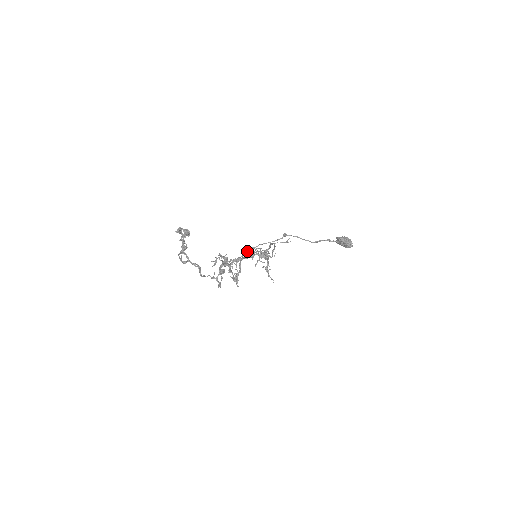
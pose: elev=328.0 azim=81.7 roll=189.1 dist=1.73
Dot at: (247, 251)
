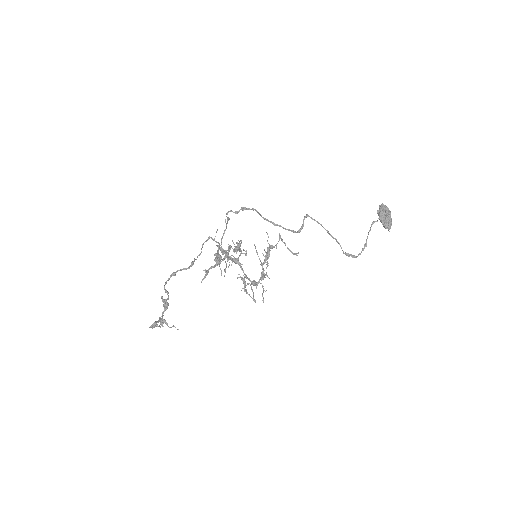
Dot at: occluded
